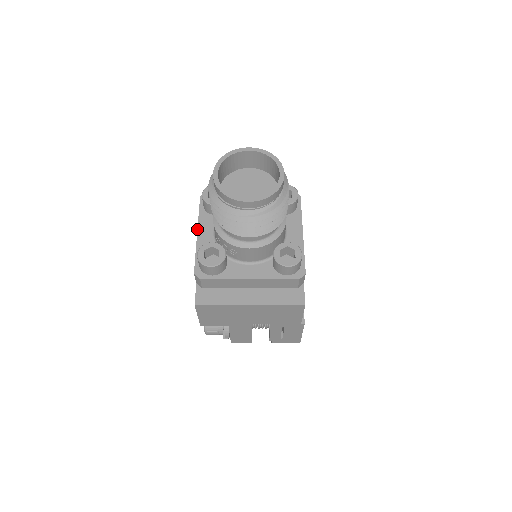
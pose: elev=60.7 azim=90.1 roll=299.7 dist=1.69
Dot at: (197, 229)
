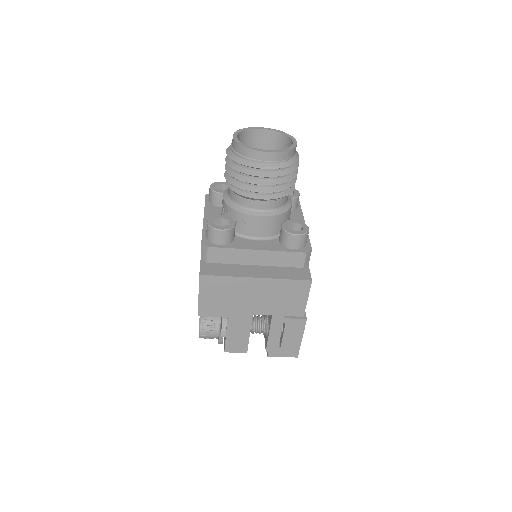
Dot at: occluded
